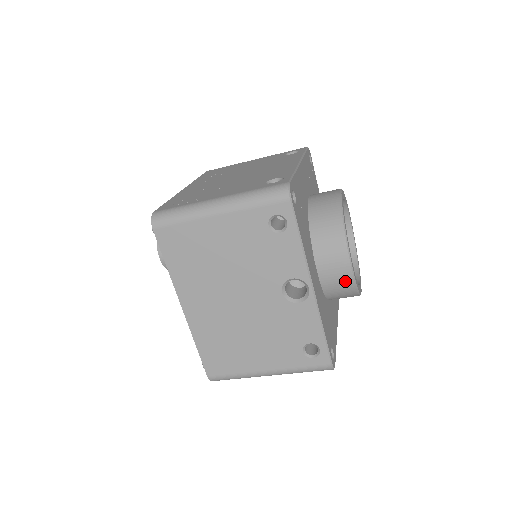
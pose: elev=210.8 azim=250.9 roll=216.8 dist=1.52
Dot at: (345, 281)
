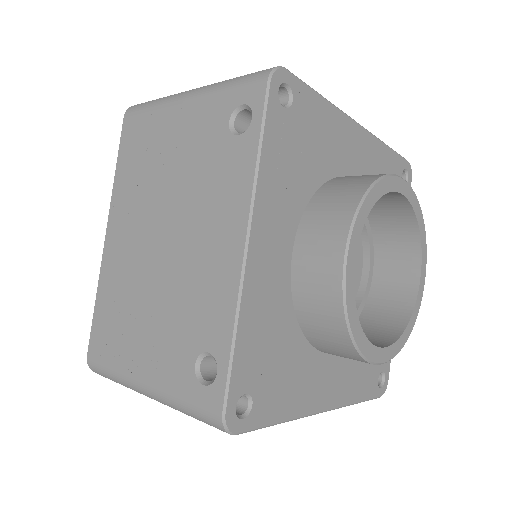
Dot at: occluded
